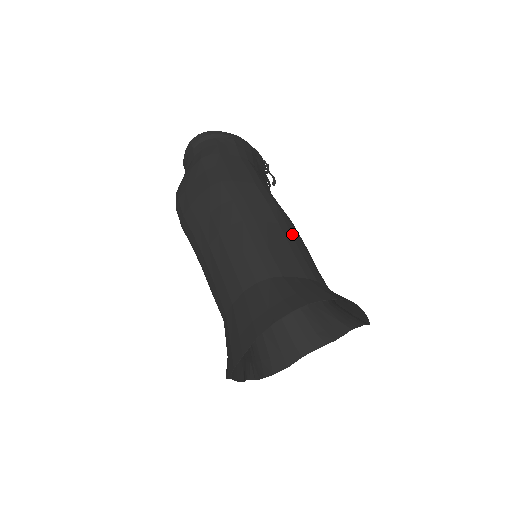
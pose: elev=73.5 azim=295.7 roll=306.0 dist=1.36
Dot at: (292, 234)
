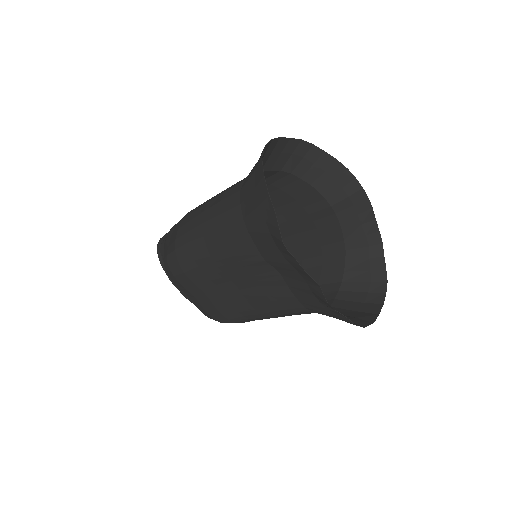
Dot at: occluded
